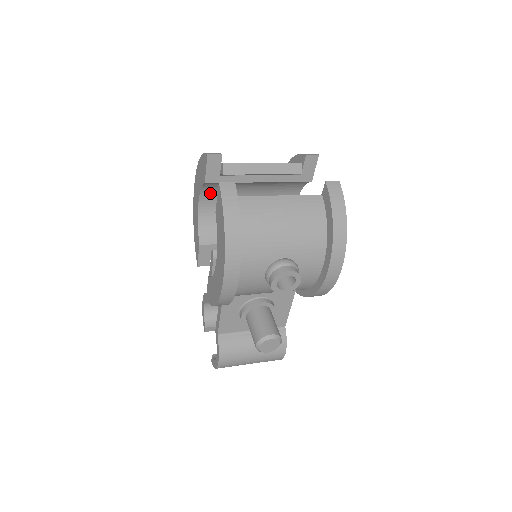
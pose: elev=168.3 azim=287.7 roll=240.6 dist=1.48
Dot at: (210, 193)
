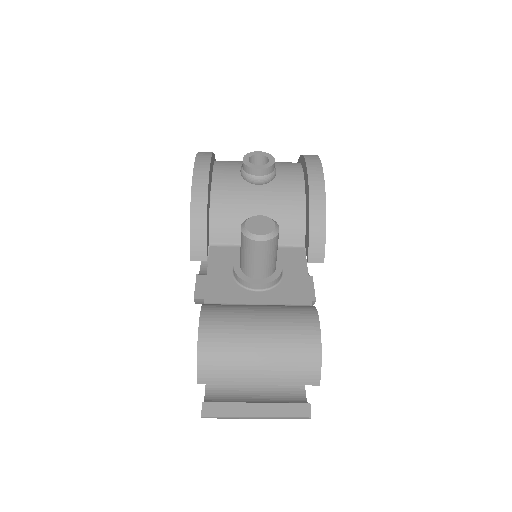
Dot at: occluded
